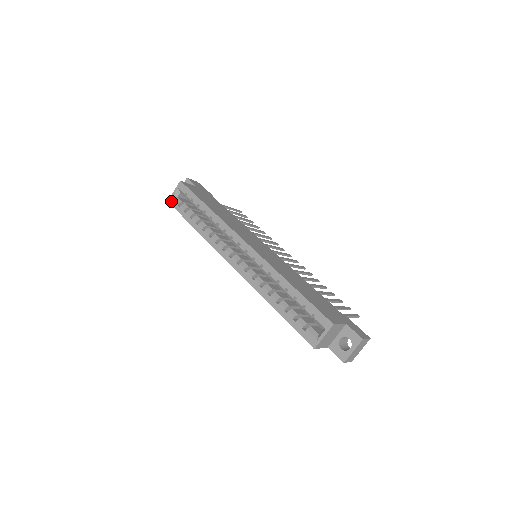
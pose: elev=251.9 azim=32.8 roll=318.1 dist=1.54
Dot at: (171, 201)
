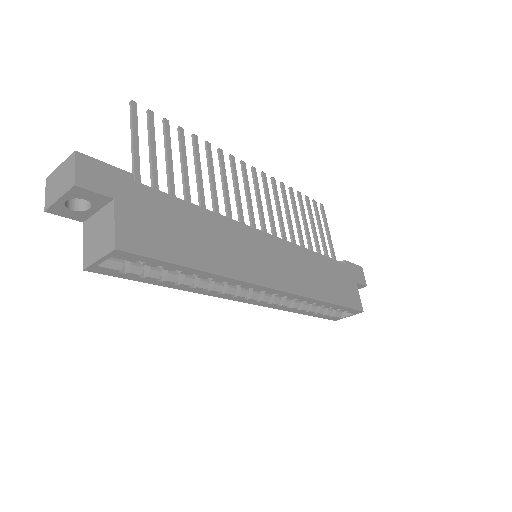
Dot at: (94, 270)
